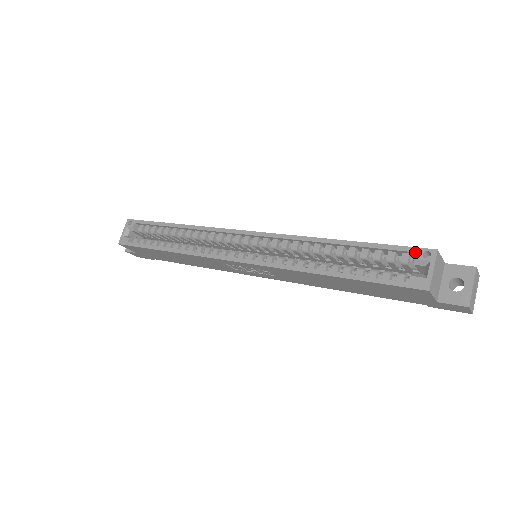
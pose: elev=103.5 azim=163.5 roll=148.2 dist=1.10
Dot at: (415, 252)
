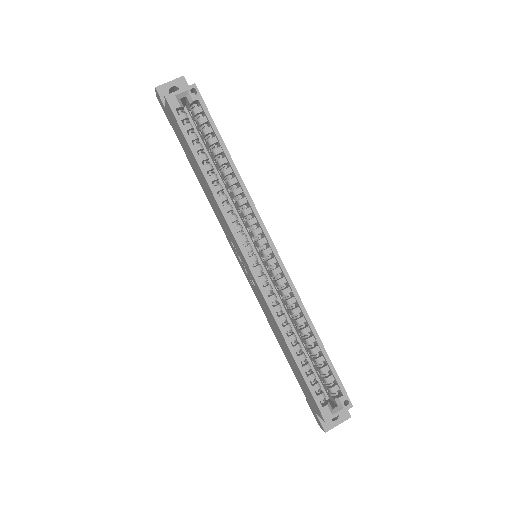
Dot at: (343, 395)
